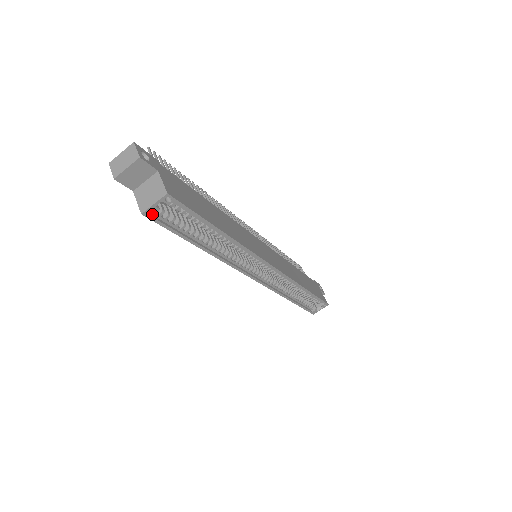
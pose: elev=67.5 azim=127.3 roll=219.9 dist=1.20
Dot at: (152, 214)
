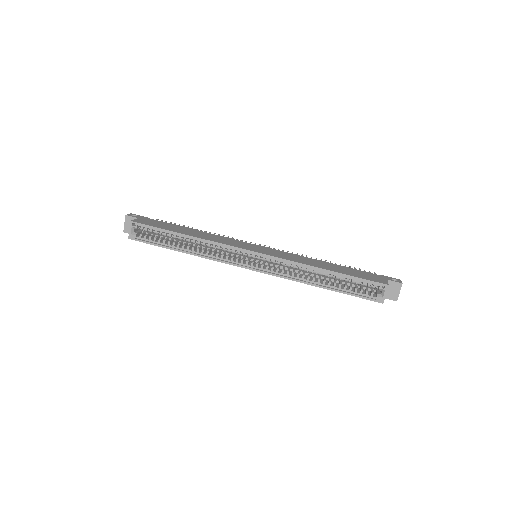
Dot at: (133, 237)
